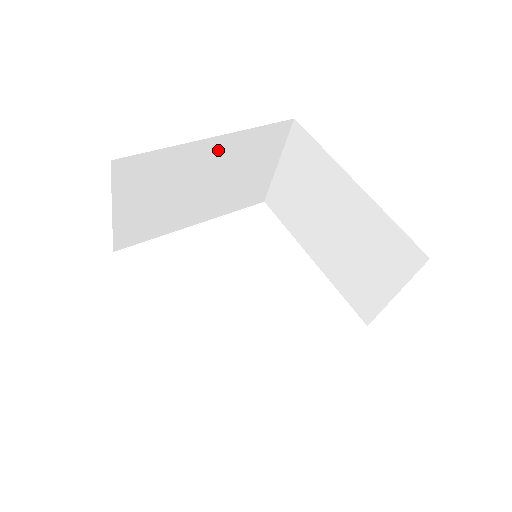
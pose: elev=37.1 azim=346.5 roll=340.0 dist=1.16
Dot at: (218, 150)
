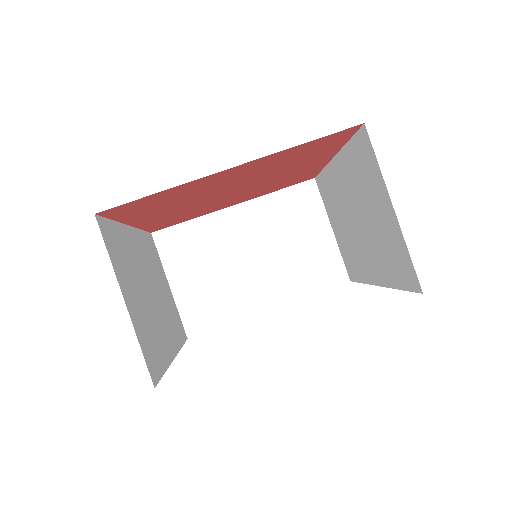
Dot at: (138, 246)
